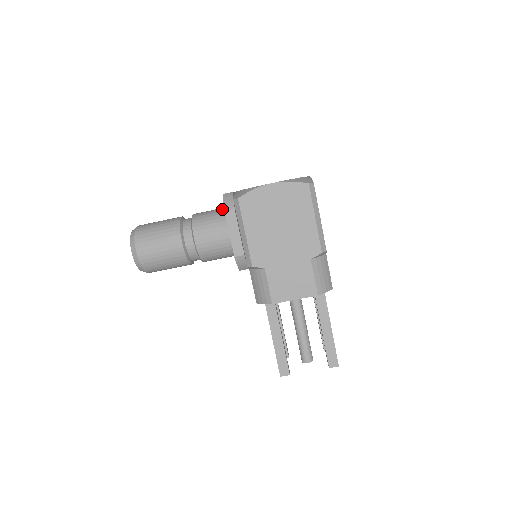
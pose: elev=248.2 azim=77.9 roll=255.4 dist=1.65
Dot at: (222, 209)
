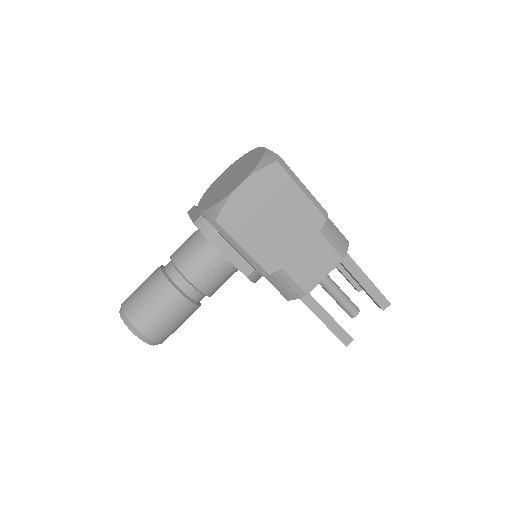
Dot at: (198, 236)
